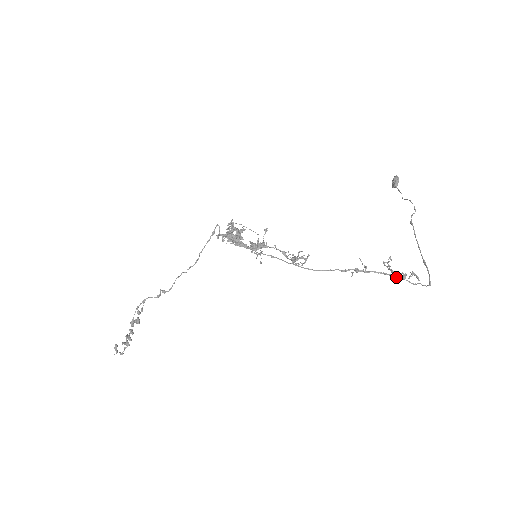
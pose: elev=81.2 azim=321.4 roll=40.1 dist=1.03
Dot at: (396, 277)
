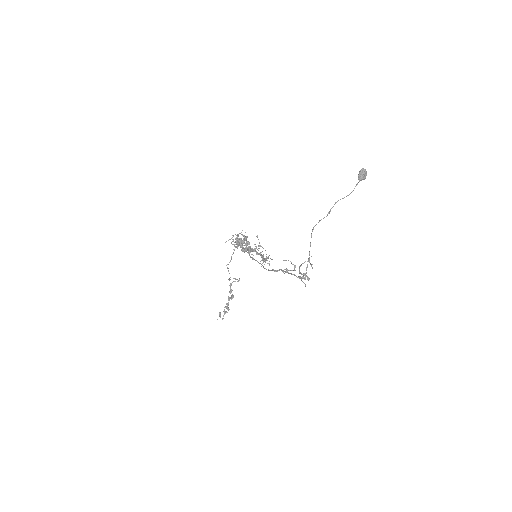
Dot at: (297, 277)
